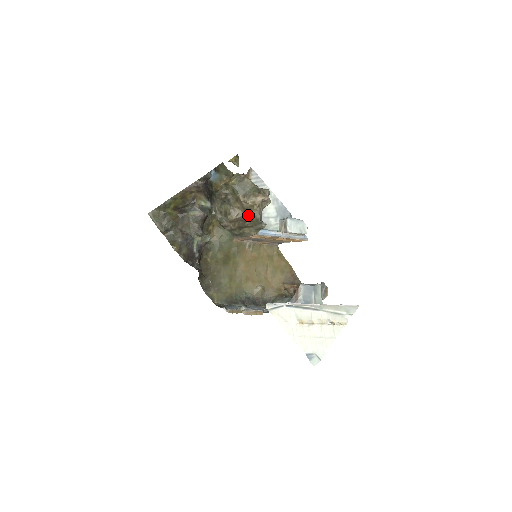
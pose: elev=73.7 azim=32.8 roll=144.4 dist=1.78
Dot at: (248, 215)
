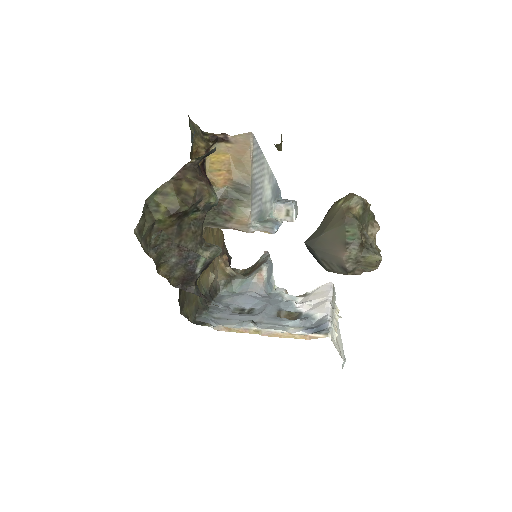
Dot at: occluded
